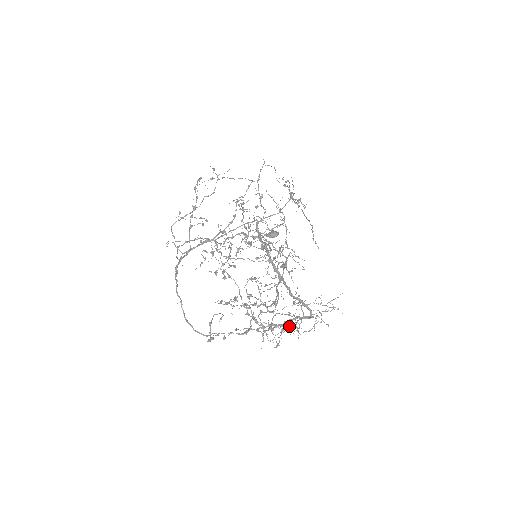
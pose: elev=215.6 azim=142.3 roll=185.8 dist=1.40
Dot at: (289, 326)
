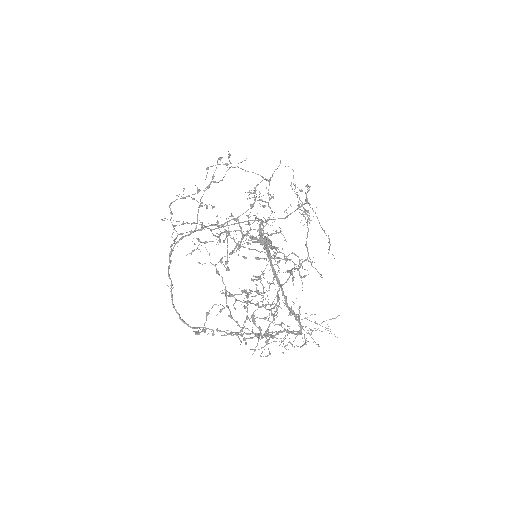
Dot at: (277, 338)
